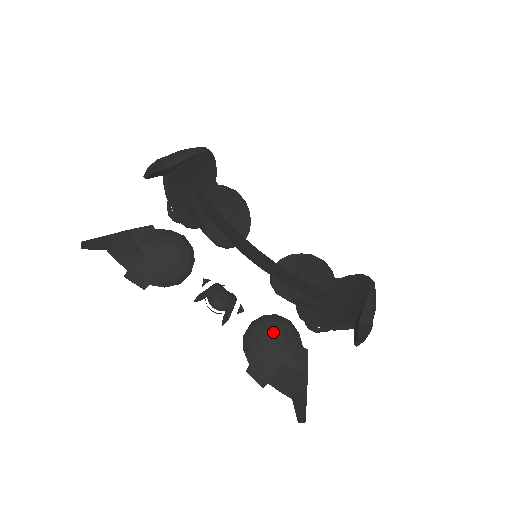
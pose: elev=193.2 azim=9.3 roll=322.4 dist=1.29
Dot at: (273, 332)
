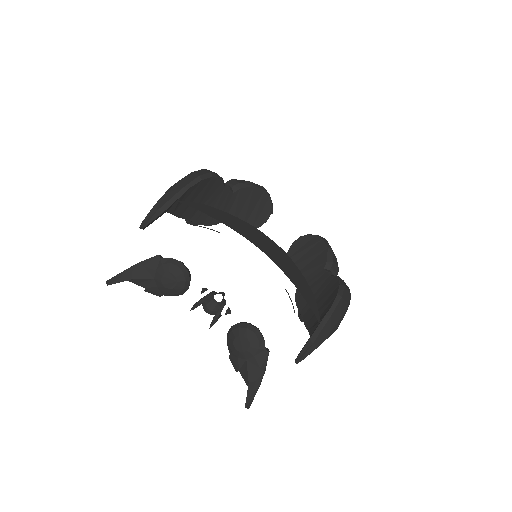
Dot at: (242, 339)
